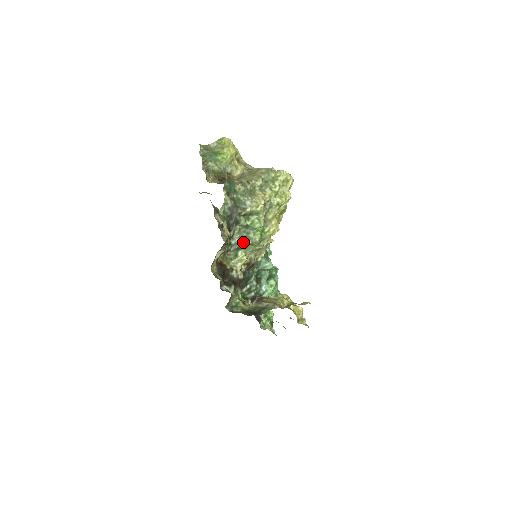
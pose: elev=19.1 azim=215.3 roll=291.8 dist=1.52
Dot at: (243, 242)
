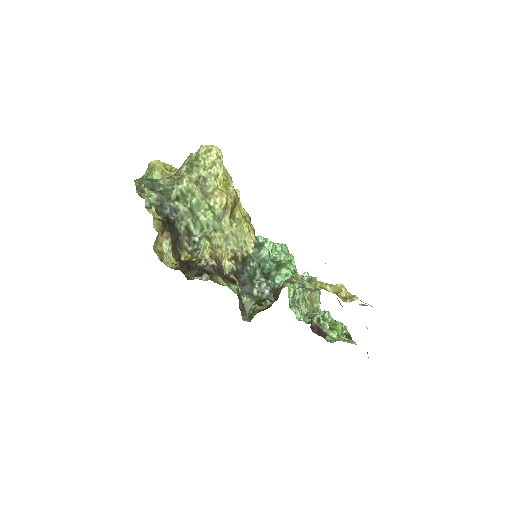
Dot at: (205, 233)
